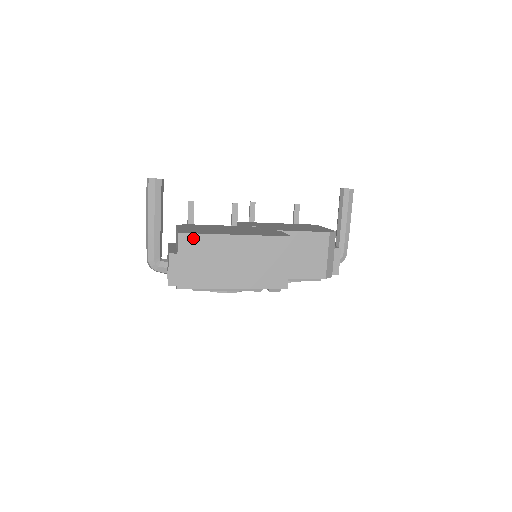
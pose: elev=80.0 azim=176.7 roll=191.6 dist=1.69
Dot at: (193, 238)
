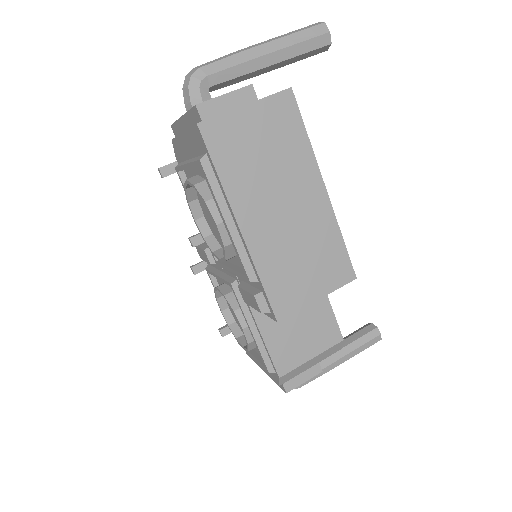
Dot at: (293, 117)
